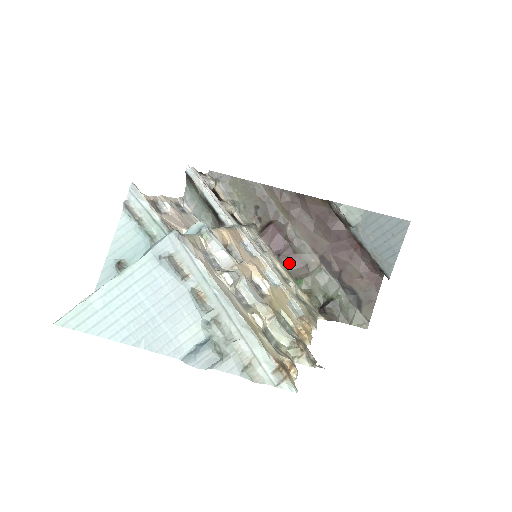
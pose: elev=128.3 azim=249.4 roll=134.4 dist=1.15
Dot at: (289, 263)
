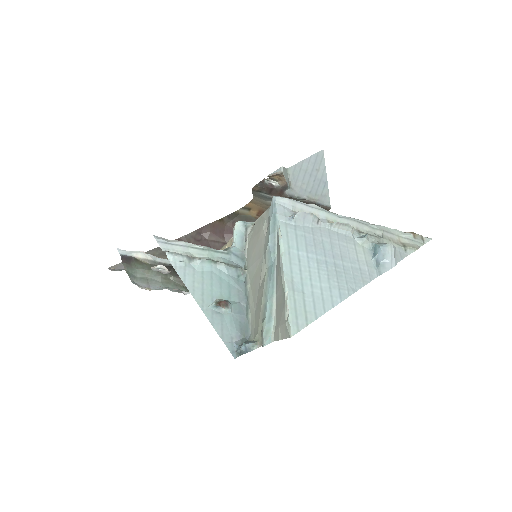
Dot at: occluded
